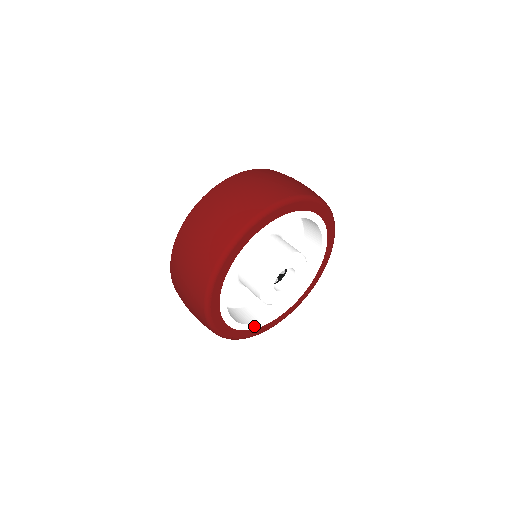
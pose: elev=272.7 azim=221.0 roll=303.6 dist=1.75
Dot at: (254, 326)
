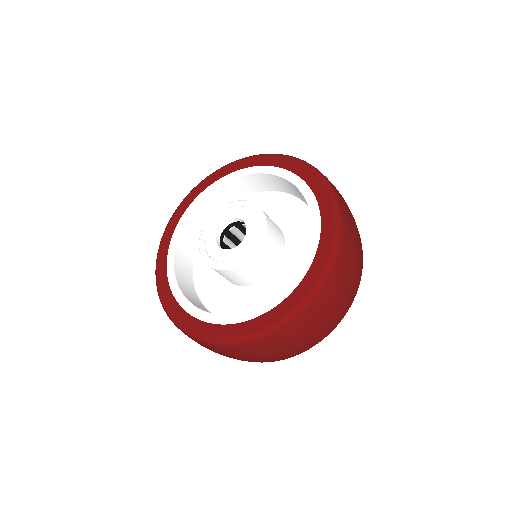
Dot at: occluded
